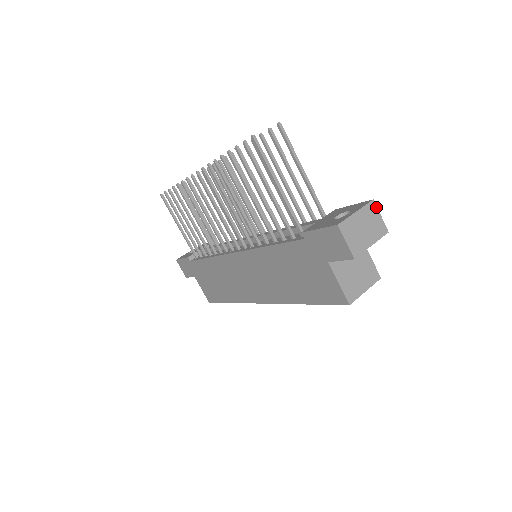
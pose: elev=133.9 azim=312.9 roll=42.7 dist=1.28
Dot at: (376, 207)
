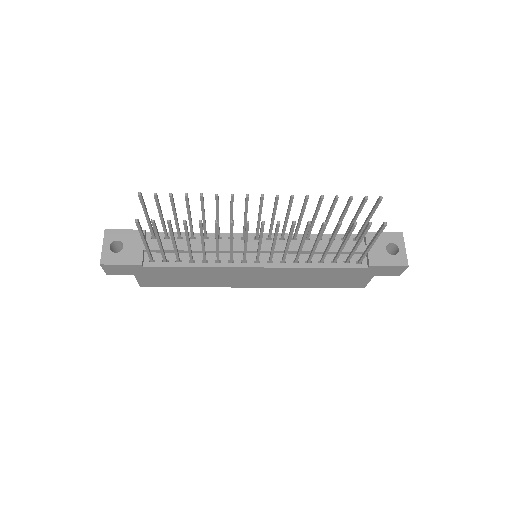
Dot at: occluded
